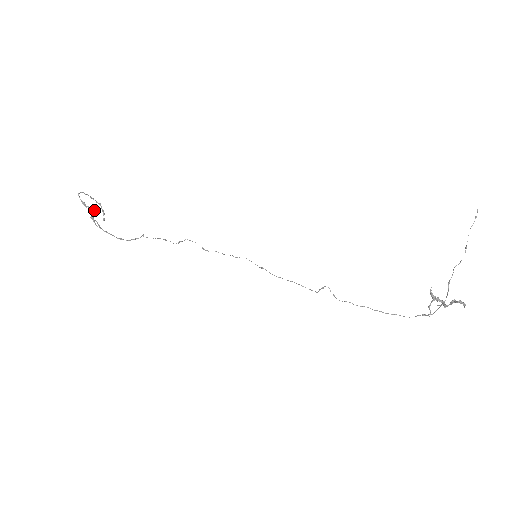
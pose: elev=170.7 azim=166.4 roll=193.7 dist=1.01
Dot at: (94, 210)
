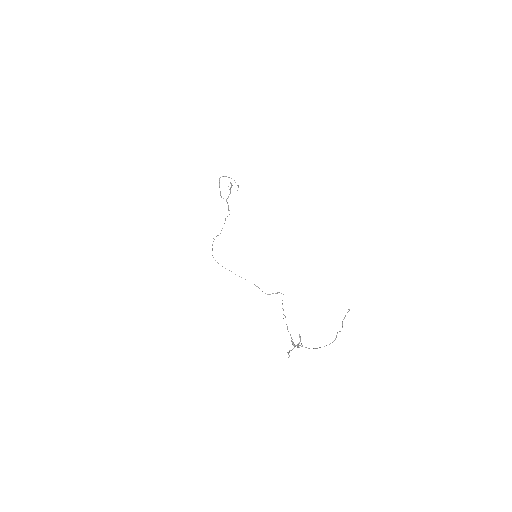
Dot at: occluded
